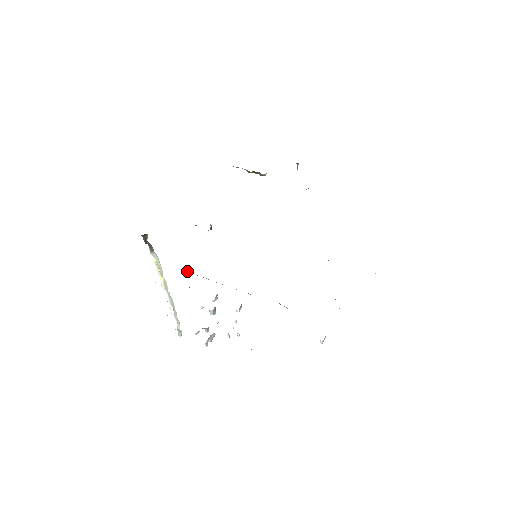
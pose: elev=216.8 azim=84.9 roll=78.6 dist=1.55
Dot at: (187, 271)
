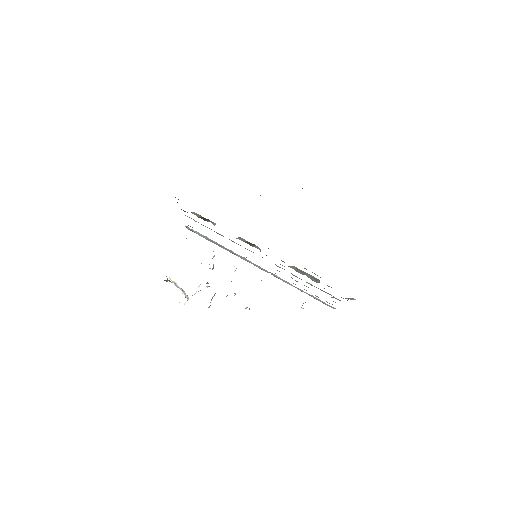
Dot at: occluded
